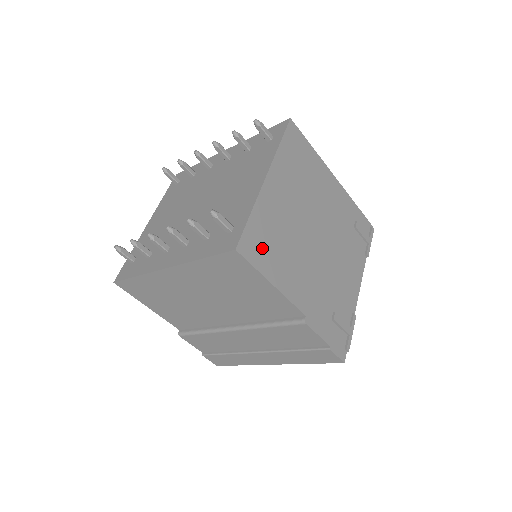
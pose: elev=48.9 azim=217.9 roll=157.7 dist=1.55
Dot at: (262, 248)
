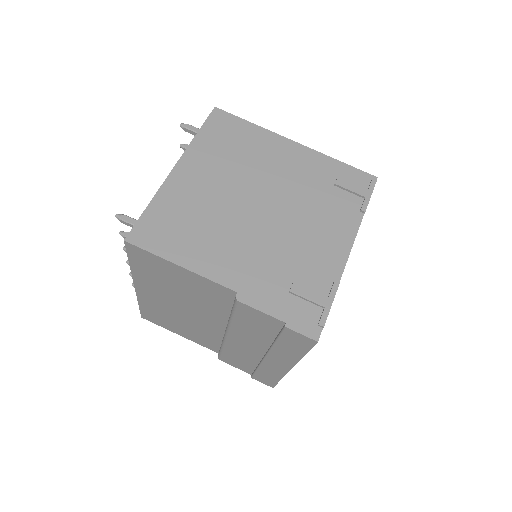
Dot at: (164, 233)
